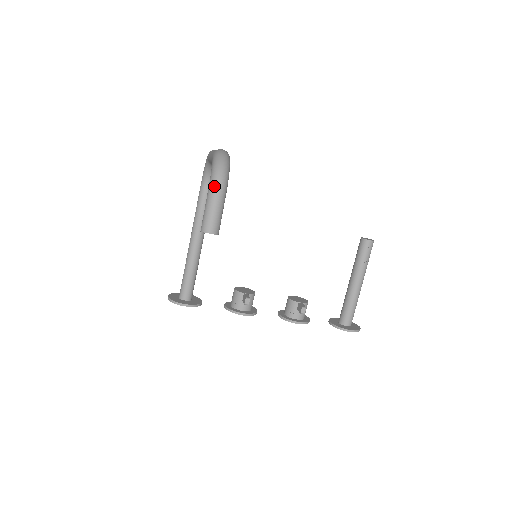
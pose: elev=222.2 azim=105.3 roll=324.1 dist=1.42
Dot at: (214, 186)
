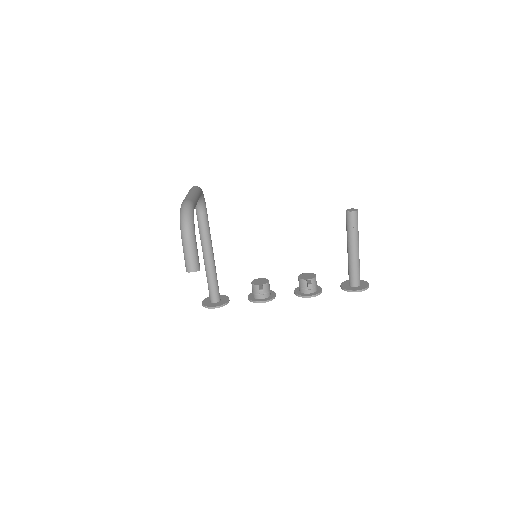
Dot at: (184, 237)
